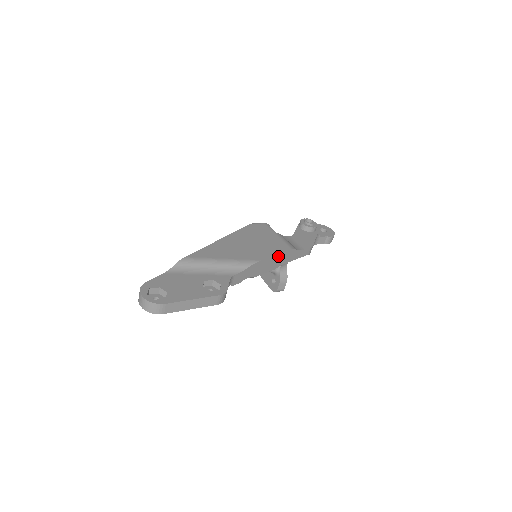
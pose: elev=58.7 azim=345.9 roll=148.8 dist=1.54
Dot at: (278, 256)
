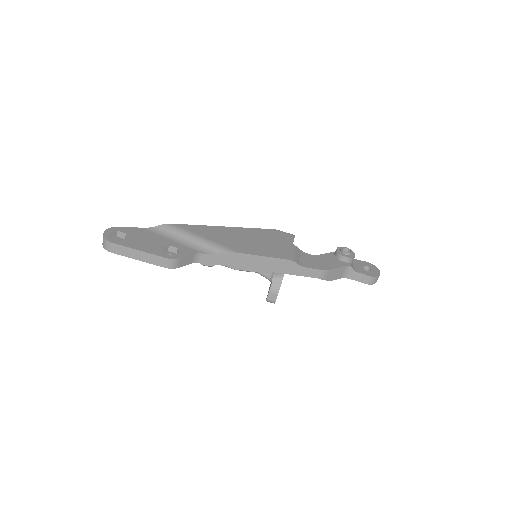
Dot at: (267, 259)
